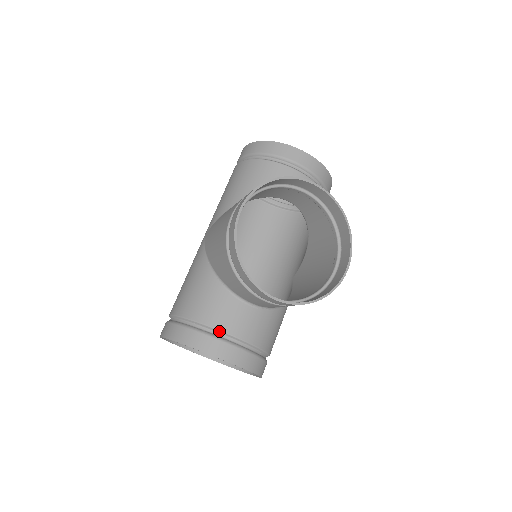
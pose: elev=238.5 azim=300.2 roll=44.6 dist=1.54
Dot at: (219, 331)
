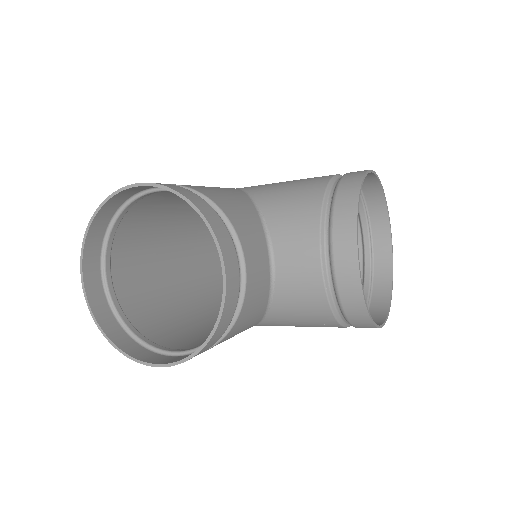
Dot at: (238, 241)
